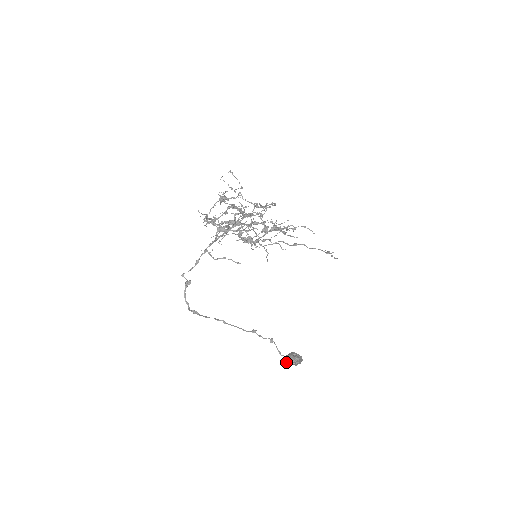
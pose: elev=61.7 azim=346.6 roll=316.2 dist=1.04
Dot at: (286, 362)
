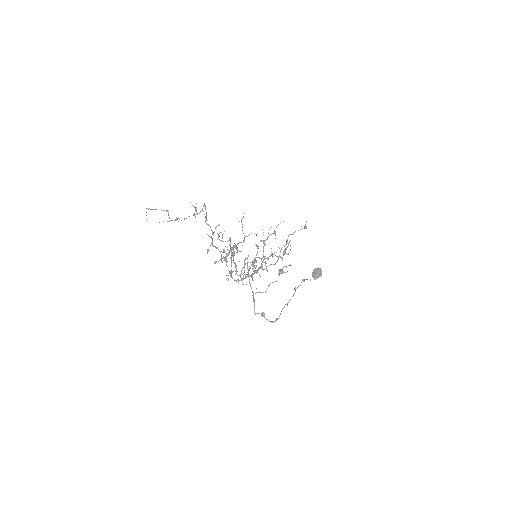
Dot at: occluded
